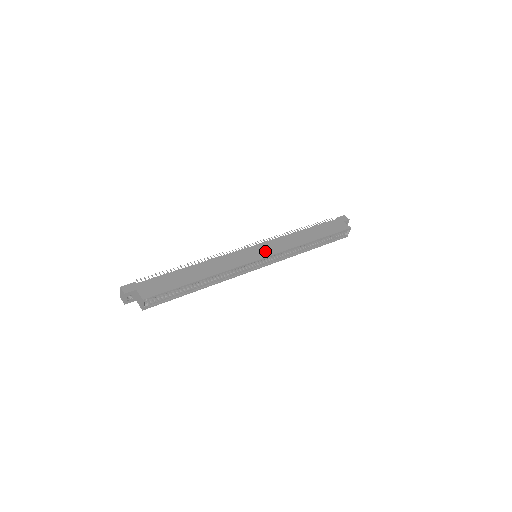
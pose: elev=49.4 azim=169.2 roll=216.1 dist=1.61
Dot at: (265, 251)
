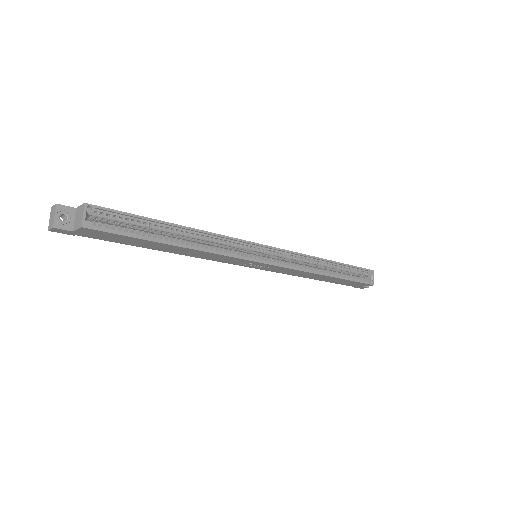
Dot at: occluded
